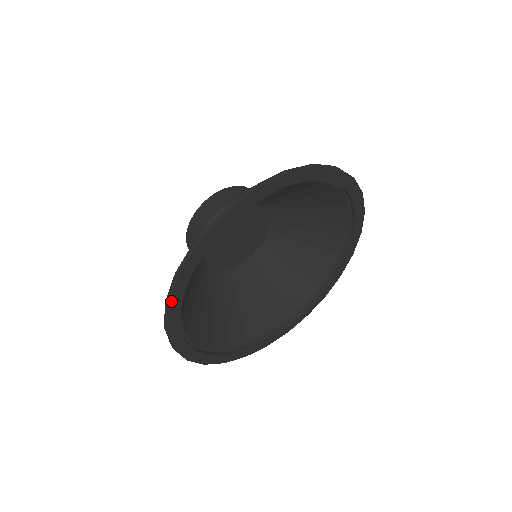
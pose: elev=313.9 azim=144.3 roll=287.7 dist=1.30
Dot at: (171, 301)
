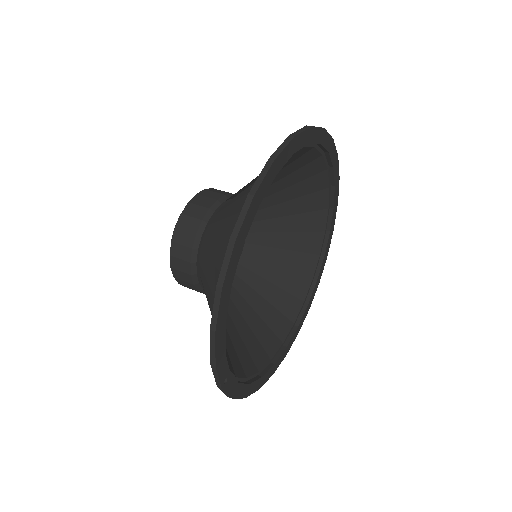
Dot at: (218, 324)
